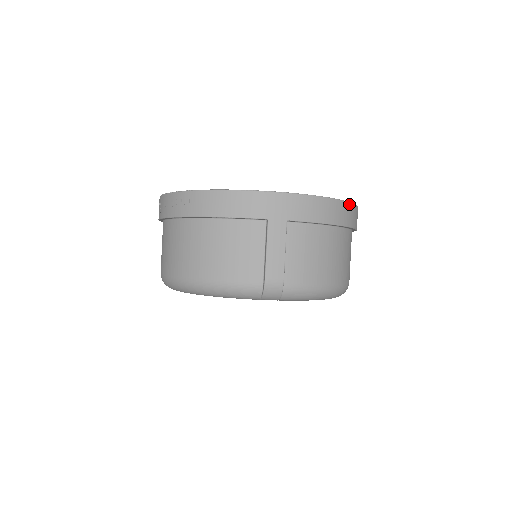
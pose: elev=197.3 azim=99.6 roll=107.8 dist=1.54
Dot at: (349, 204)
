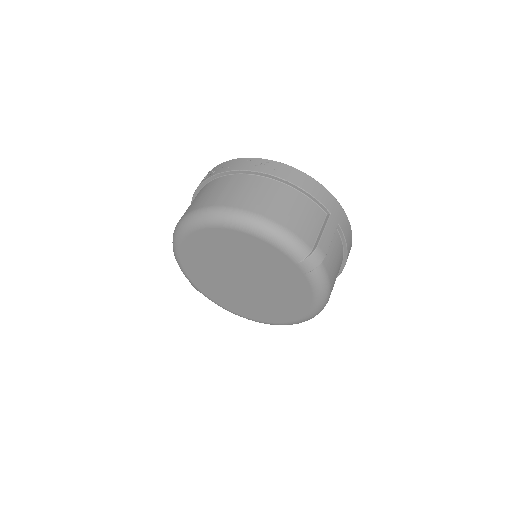
Dot at: occluded
